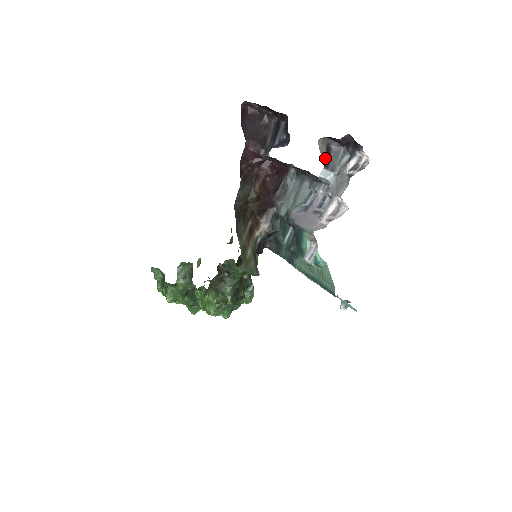
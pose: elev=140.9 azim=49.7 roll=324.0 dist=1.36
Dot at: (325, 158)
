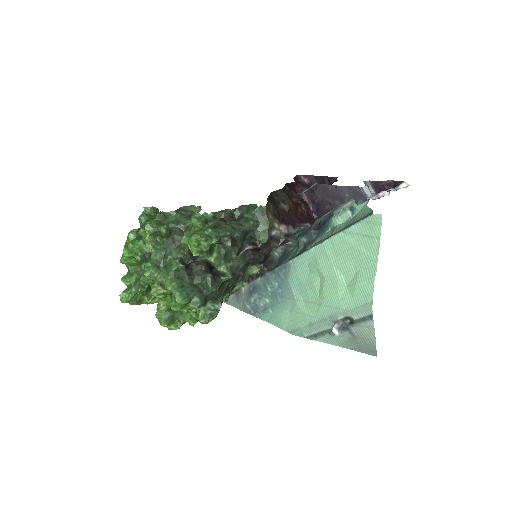
Dot at: occluded
